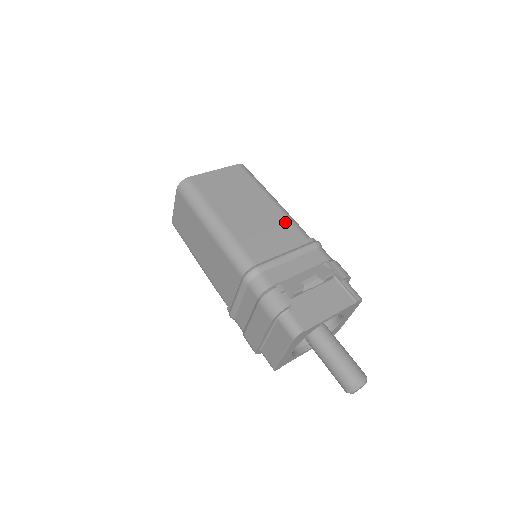
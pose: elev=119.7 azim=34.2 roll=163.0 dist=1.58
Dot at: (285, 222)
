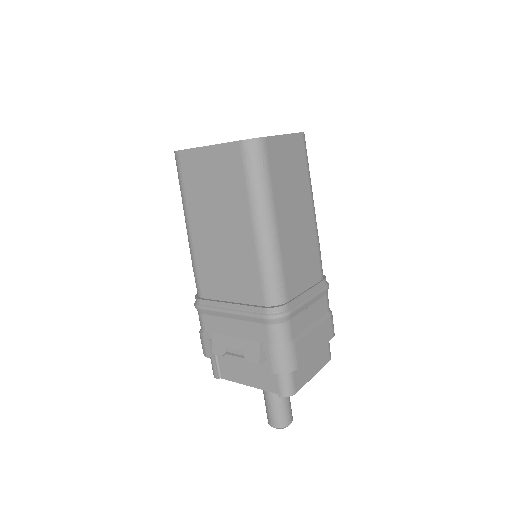
Dot at: (252, 269)
